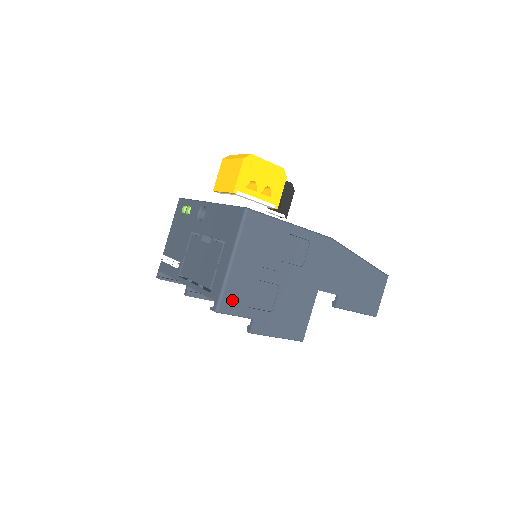
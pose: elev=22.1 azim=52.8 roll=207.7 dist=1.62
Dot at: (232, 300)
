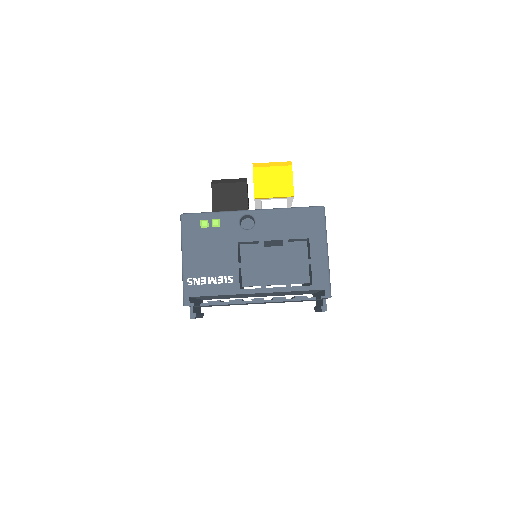
Dot at: occluded
